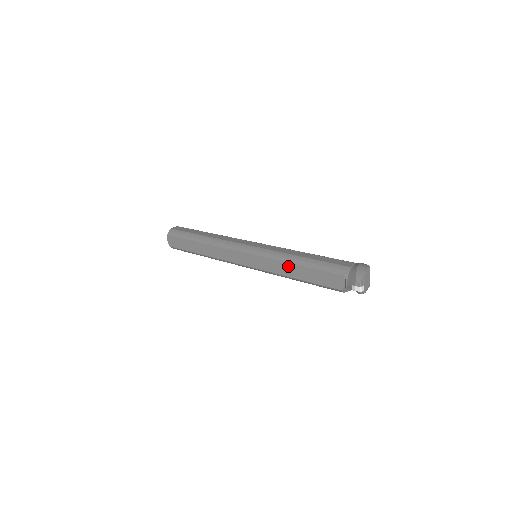
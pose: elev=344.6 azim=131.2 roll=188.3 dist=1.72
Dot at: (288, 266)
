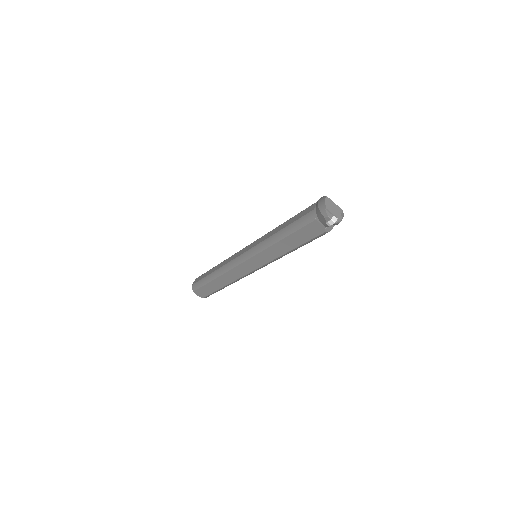
Dot at: (277, 246)
